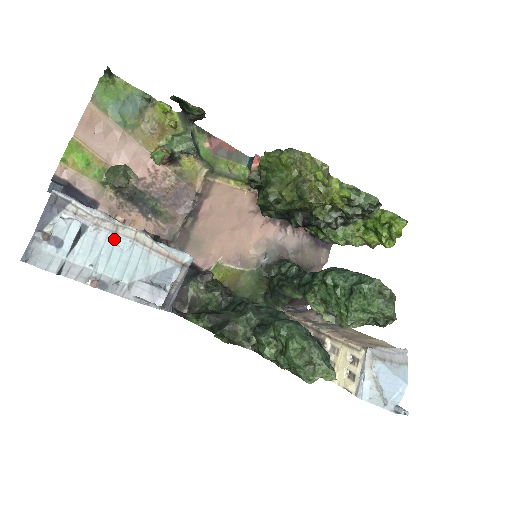
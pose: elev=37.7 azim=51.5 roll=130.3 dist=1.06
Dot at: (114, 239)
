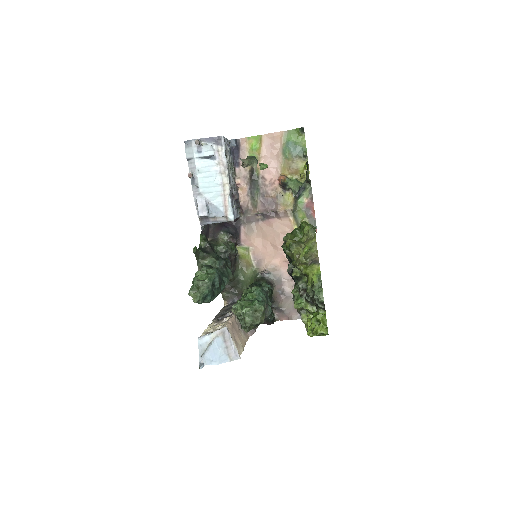
Dot at: (218, 175)
